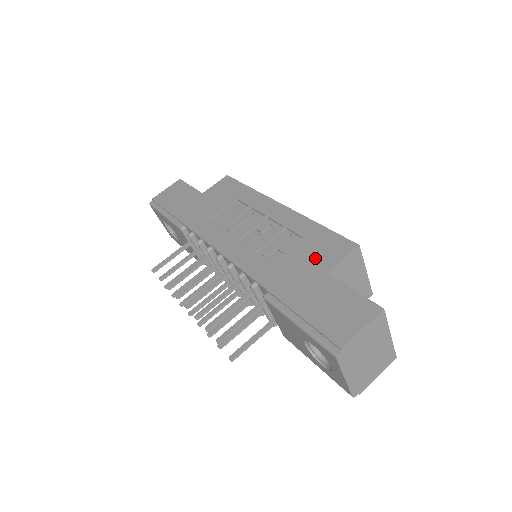
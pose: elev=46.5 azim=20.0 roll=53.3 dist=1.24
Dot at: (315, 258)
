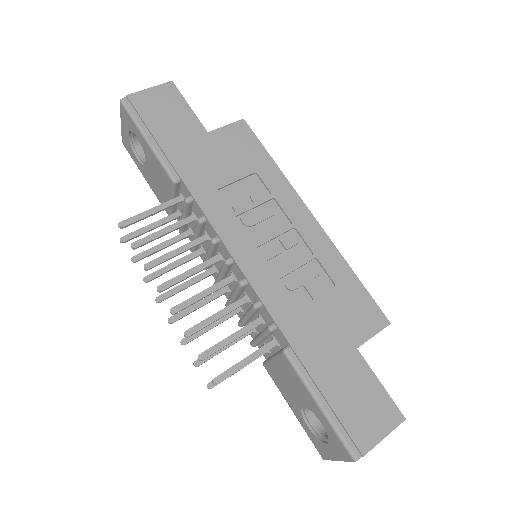
Dot at: (346, 321)
